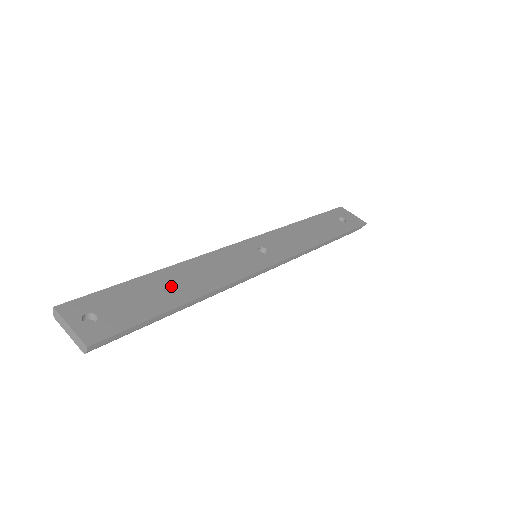
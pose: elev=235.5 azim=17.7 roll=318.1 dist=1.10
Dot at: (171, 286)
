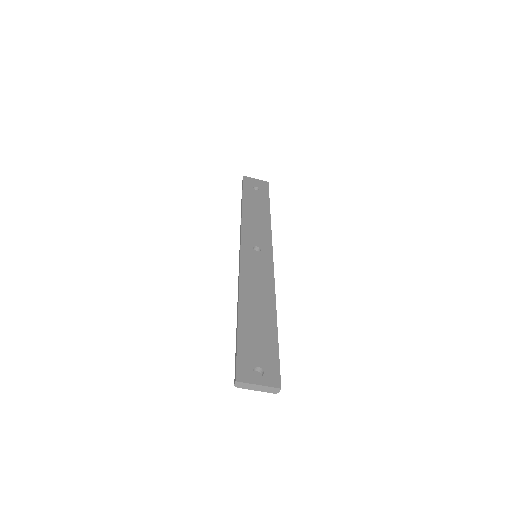
Dot at: (257, 316)
